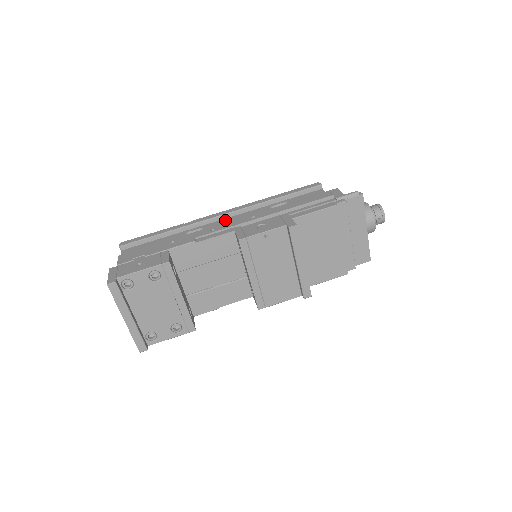
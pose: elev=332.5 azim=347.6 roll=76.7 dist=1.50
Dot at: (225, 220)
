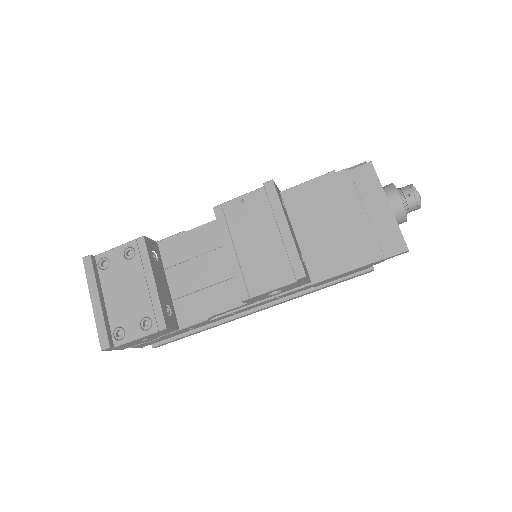
Dot at: occluded
